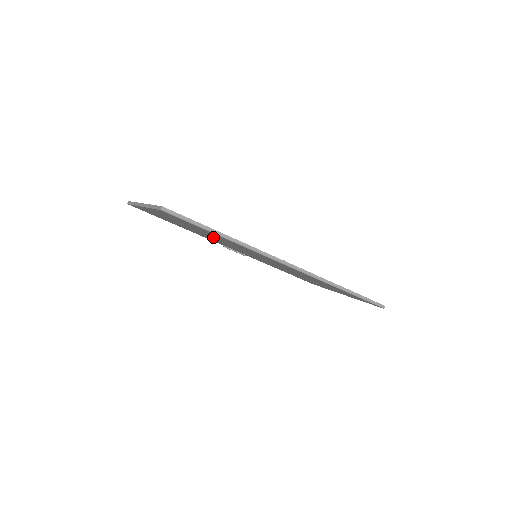
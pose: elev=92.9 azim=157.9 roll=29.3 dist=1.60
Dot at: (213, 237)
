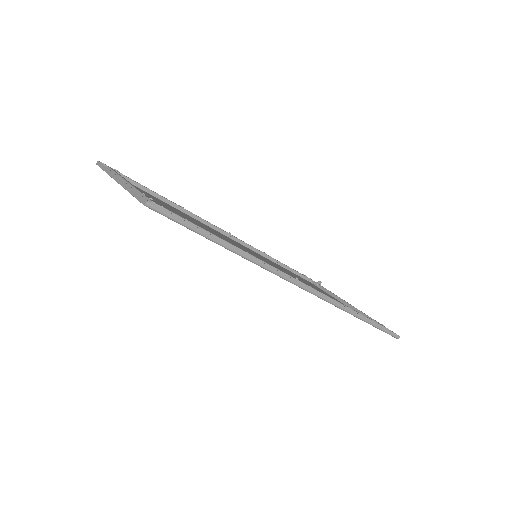
Dot at: occluded
